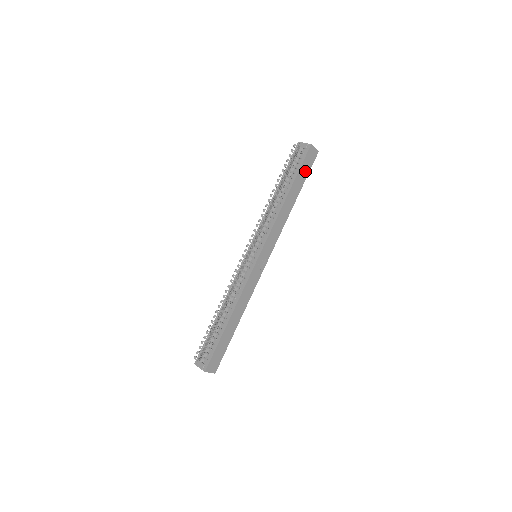
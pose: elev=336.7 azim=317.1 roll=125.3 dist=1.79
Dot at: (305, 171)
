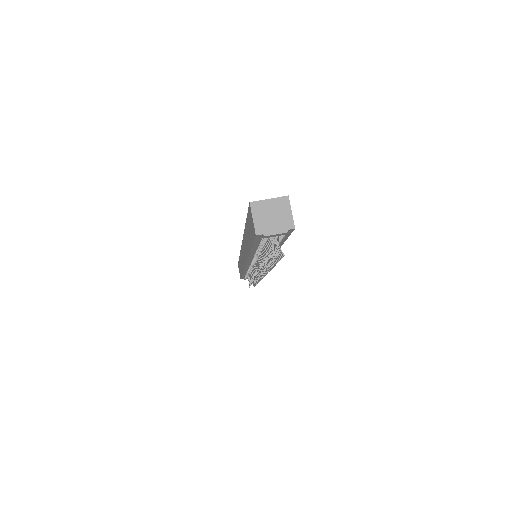
Dot at: occluded
